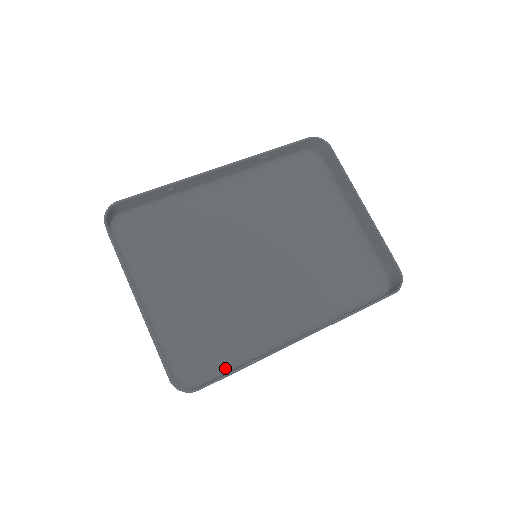
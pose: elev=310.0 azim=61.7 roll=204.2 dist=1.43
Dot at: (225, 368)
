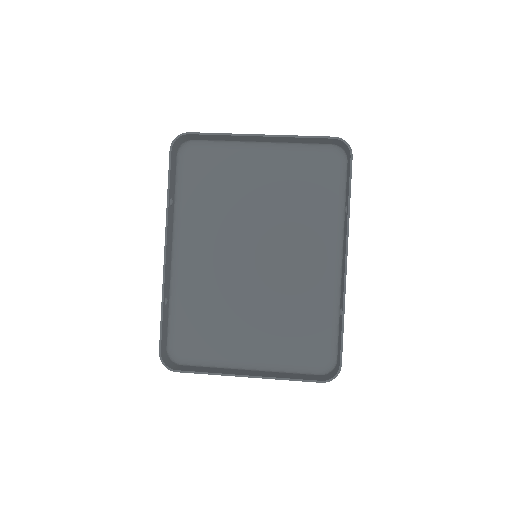
Dot at: (333, 330)
